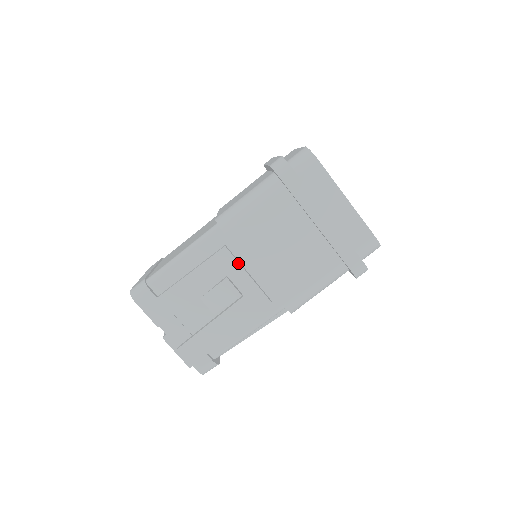
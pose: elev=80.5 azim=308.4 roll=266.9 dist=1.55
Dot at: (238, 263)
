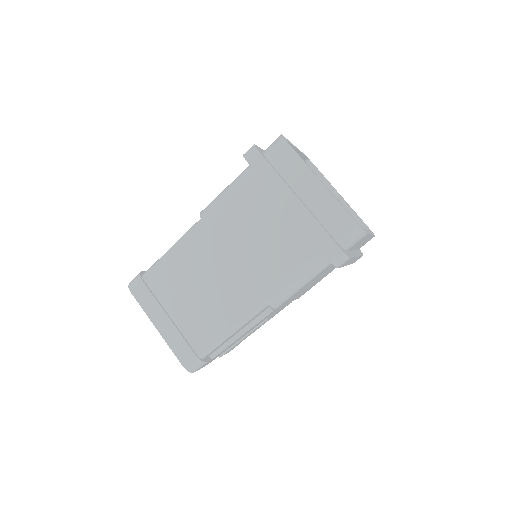
Dot at: occluded
